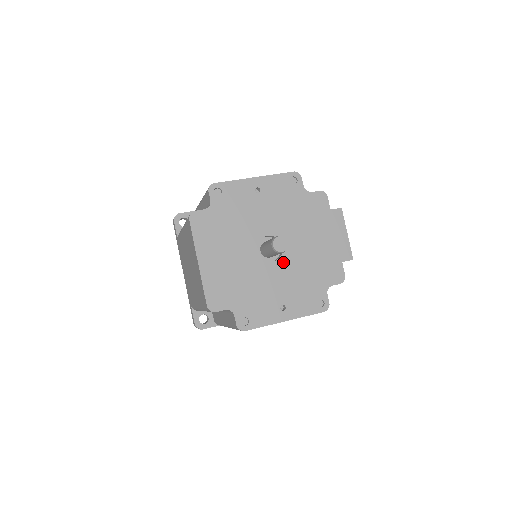
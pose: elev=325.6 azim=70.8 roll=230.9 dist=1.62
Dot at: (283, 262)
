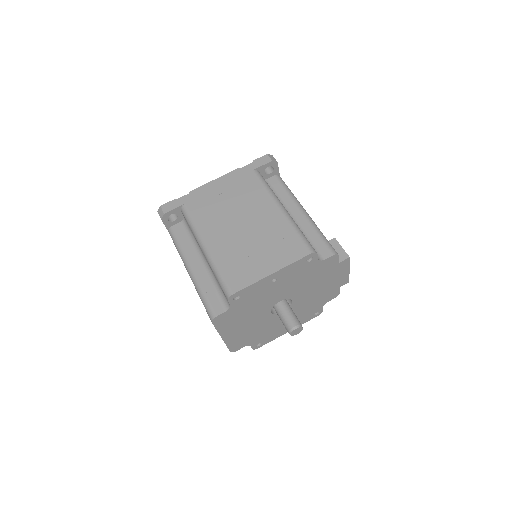
Dot at: occluded
